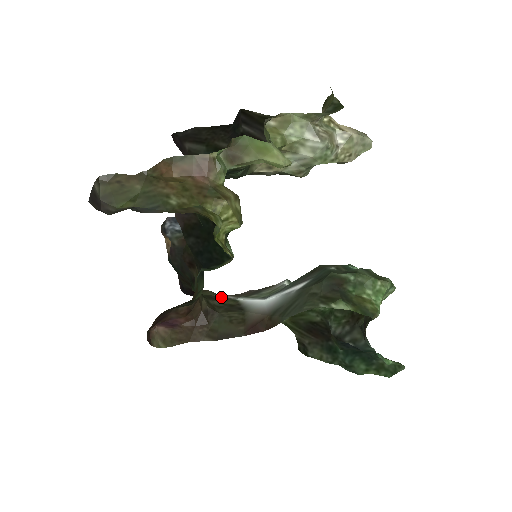
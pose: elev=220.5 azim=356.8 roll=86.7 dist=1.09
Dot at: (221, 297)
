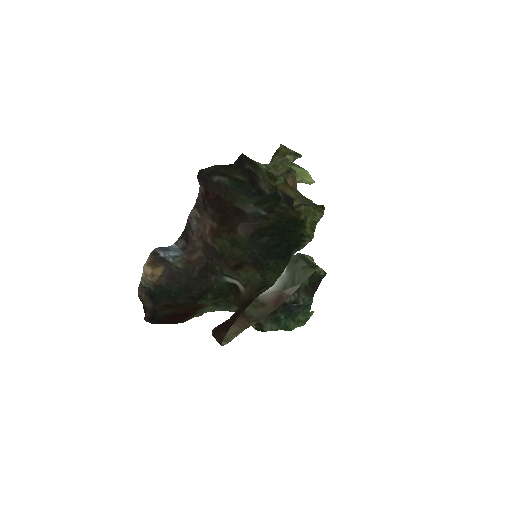
Dot at: occluded
